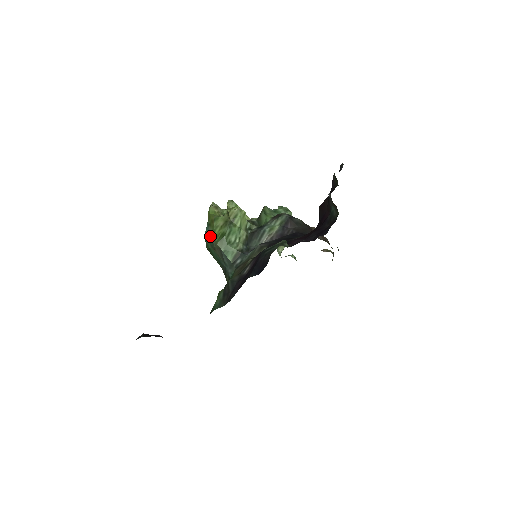
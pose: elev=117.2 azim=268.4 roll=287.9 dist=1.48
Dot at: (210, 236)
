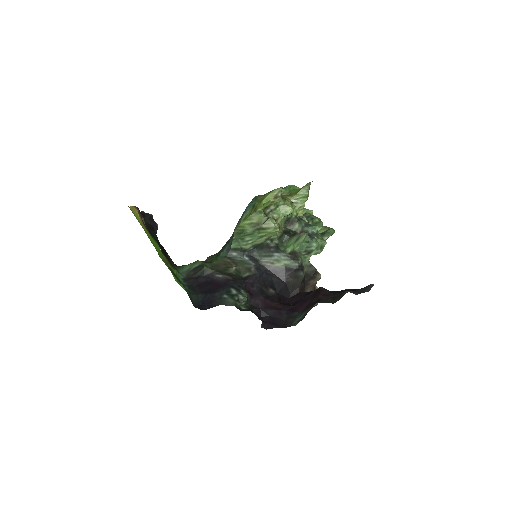
Dot at: (243, 215)
